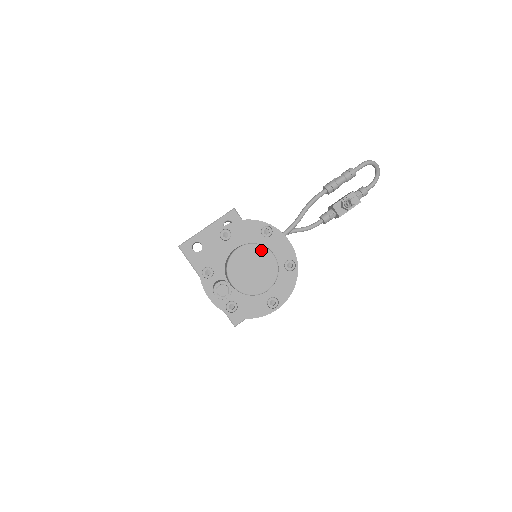
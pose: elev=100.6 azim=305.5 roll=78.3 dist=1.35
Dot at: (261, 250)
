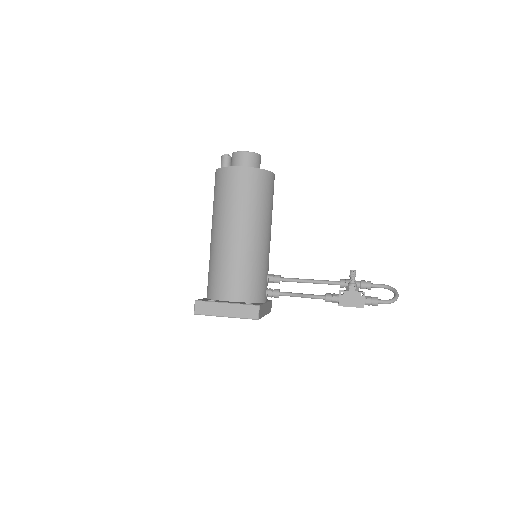
Dot at: occluded
